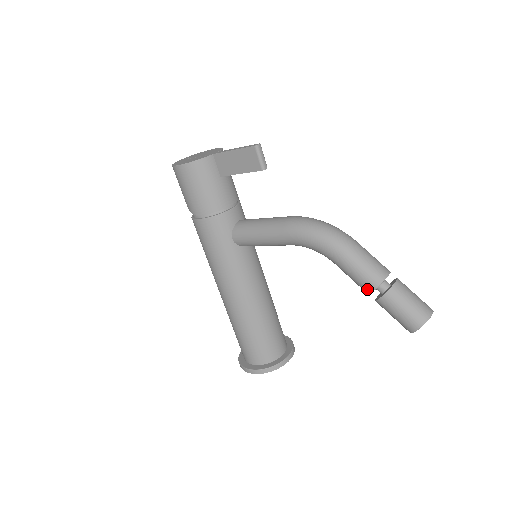
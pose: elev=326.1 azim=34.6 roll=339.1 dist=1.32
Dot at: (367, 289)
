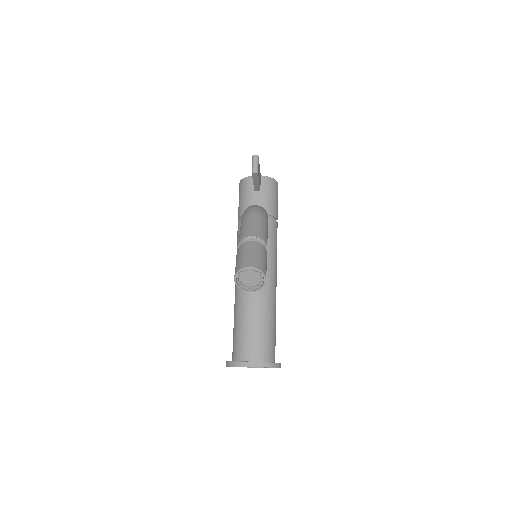
Dot at: occluded
